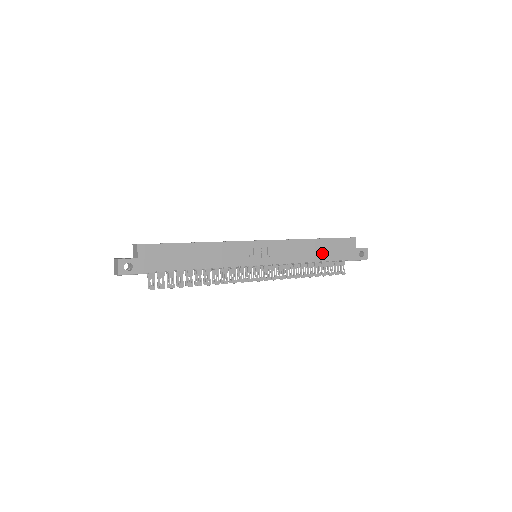
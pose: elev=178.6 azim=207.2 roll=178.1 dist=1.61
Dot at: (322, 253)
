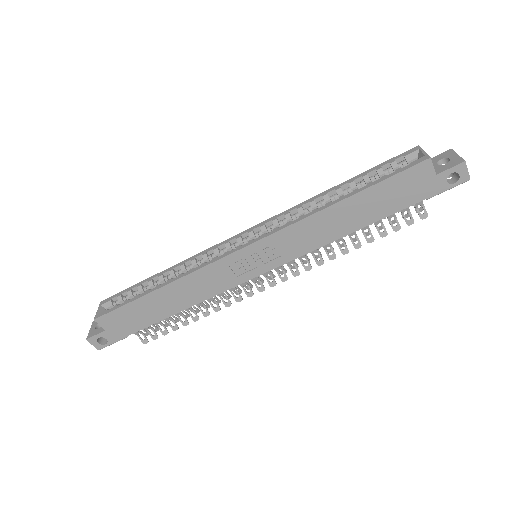
Dot at: (364, 214)
